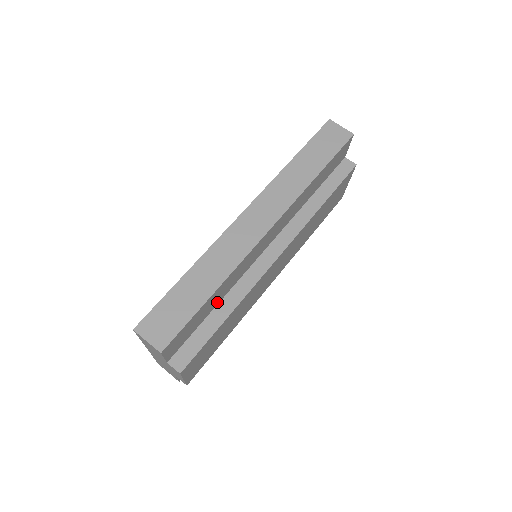
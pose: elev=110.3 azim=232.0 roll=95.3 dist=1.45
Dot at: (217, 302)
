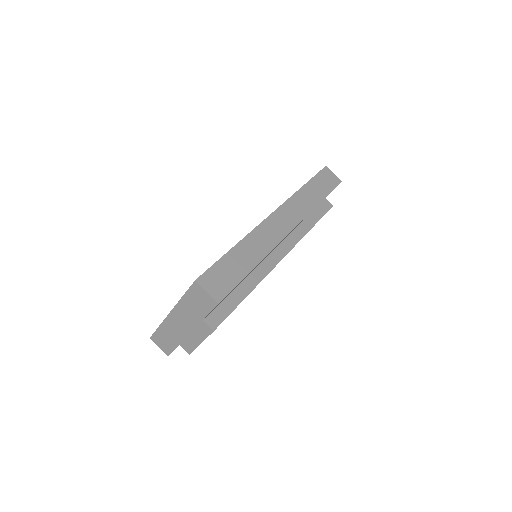
Dot at: occluded
